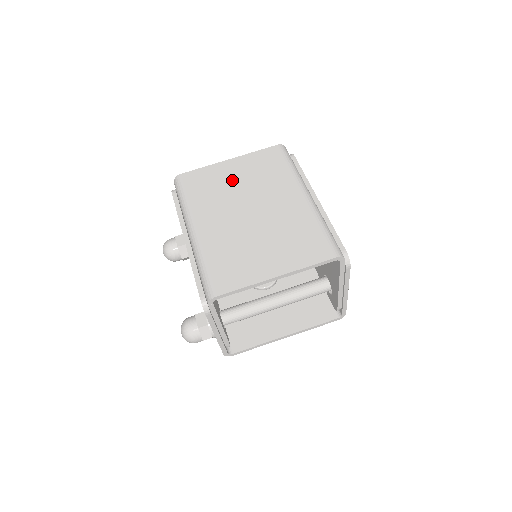
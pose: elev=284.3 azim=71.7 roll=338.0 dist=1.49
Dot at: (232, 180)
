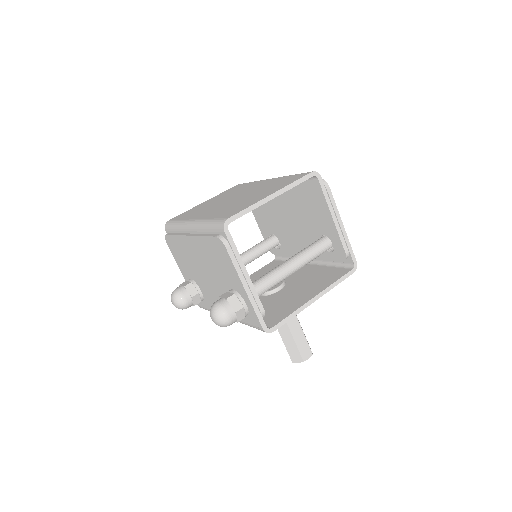
Dot at: (211, 202)
